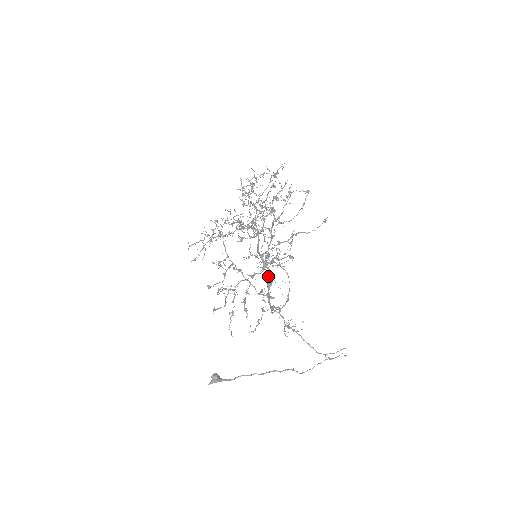
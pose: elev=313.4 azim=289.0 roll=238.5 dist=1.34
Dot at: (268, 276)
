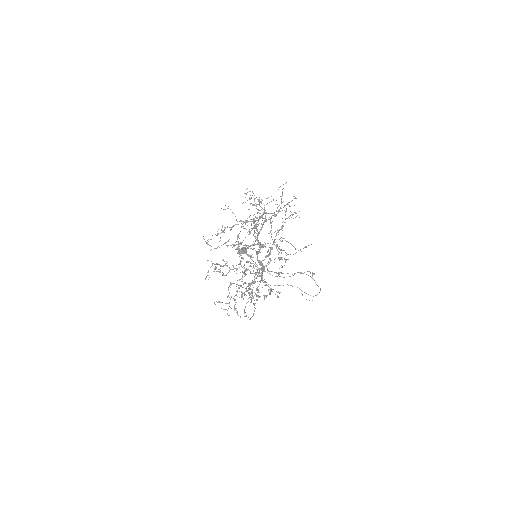
Dot at: occluded
